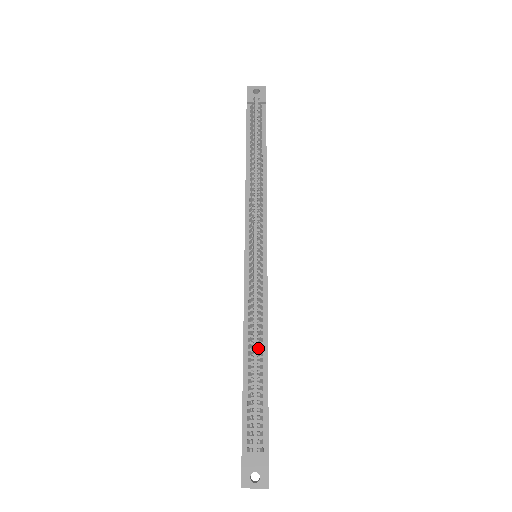
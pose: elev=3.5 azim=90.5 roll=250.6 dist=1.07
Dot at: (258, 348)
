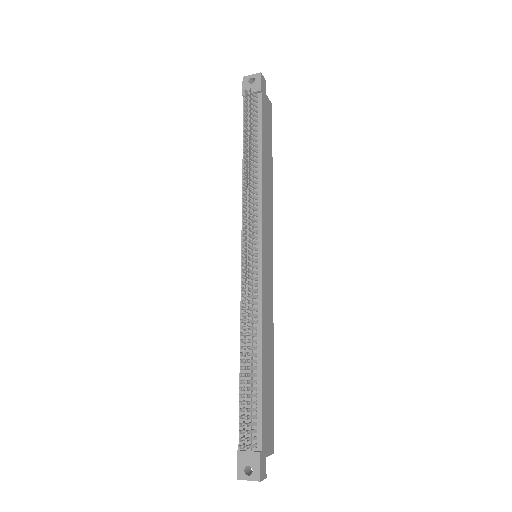
Dot at: (246, 352)
